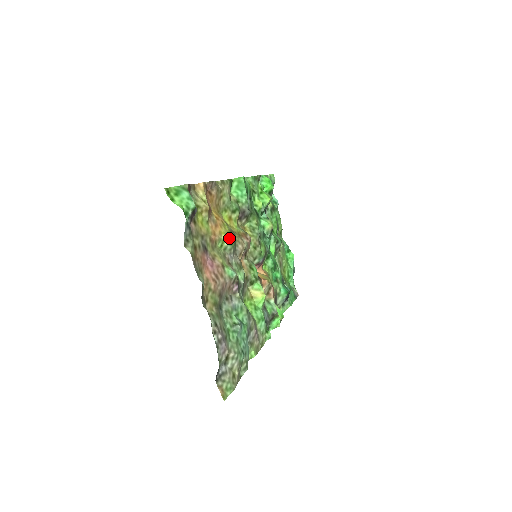
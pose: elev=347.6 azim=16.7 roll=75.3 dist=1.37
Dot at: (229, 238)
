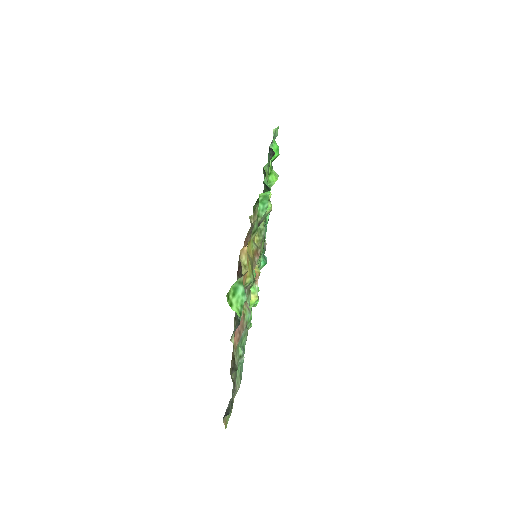
Dot at: (251, 279)
